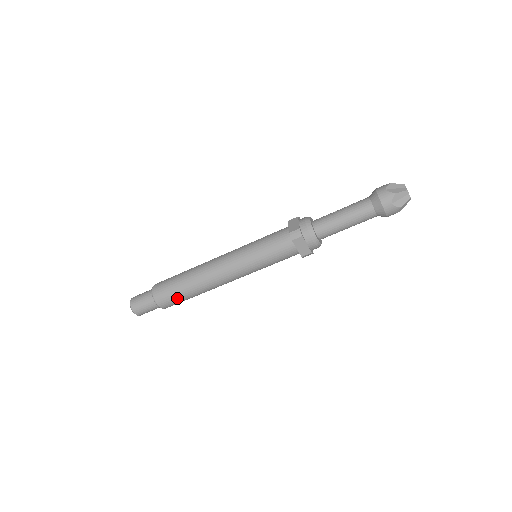
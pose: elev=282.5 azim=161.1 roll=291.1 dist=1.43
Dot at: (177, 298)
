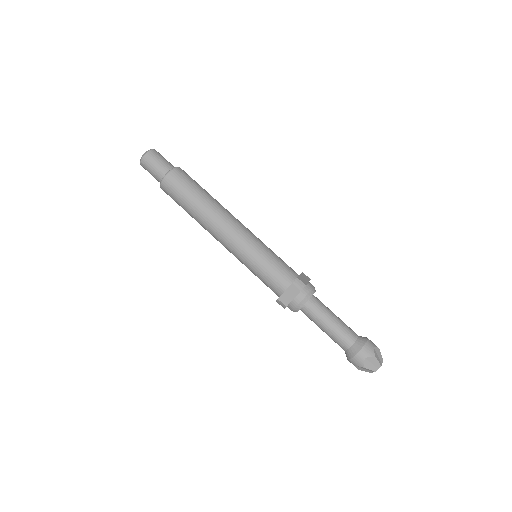
Dot at: (180, 195)
